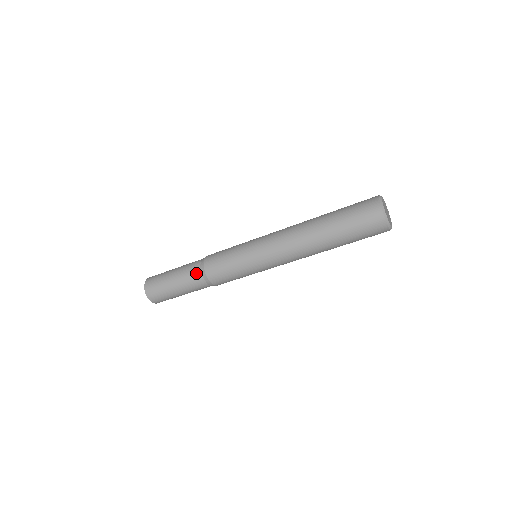
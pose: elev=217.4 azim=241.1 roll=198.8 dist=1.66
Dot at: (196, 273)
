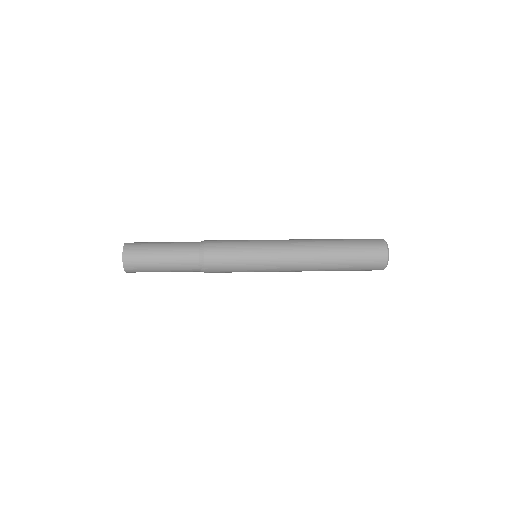
Dot at: (193, 256)
